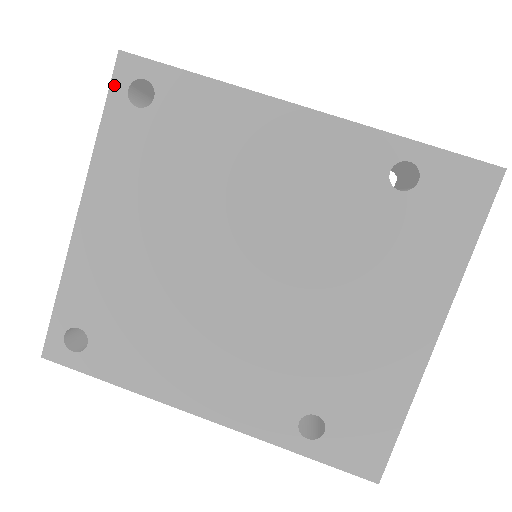
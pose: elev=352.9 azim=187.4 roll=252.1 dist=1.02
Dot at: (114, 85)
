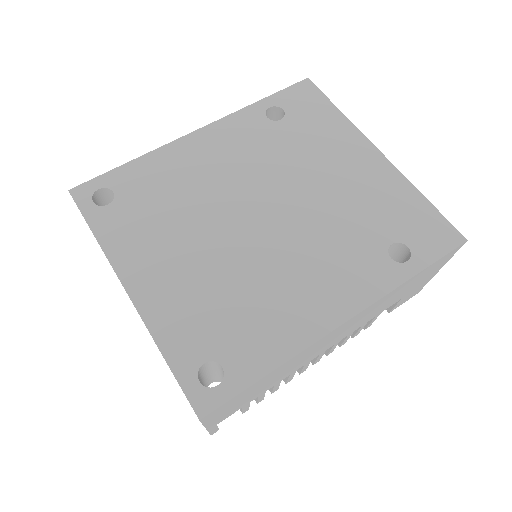
Dot at: (82, 207)
